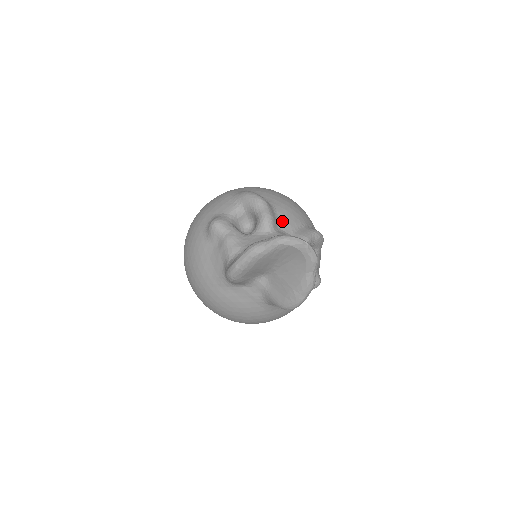
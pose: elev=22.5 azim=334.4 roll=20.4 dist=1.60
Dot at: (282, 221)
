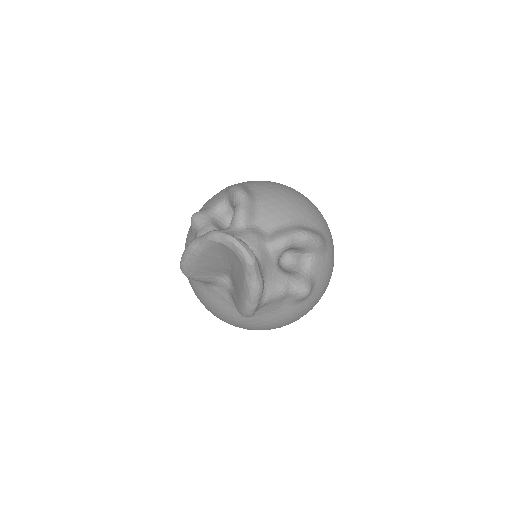
Dot at: (263, 217)
